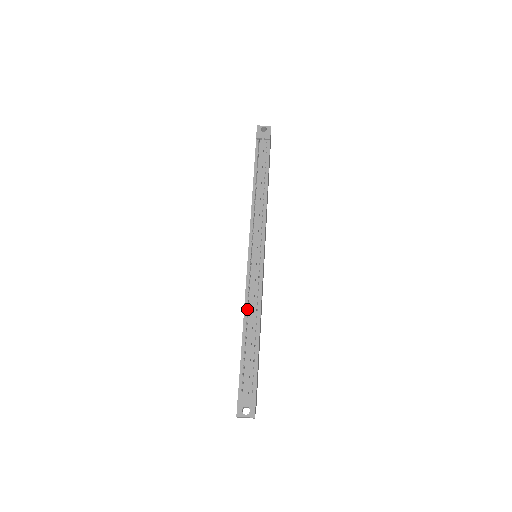
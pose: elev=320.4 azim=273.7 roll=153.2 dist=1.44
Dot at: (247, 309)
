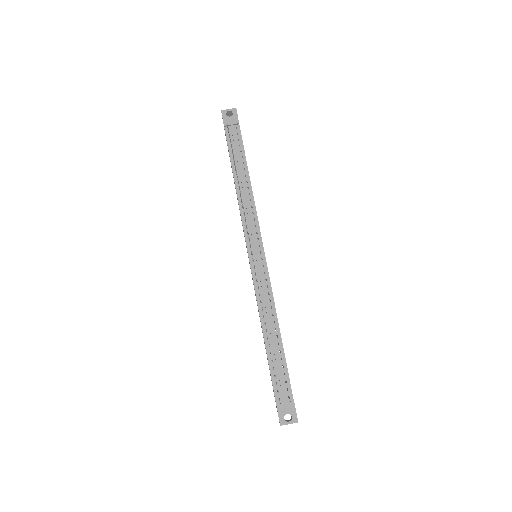
Dot at: (263, 317)
